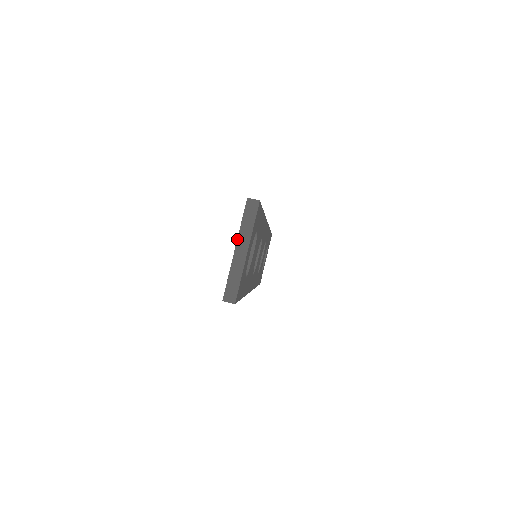
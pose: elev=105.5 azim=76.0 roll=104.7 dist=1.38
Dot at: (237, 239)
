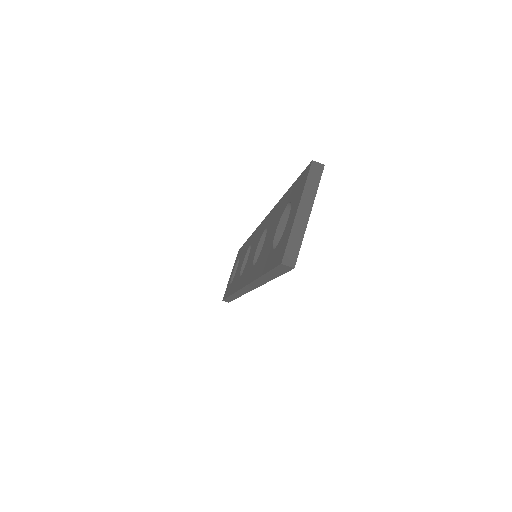
Dot at: (300, 200)
